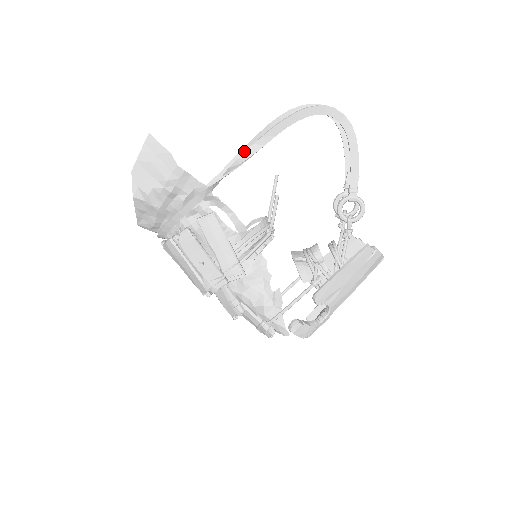
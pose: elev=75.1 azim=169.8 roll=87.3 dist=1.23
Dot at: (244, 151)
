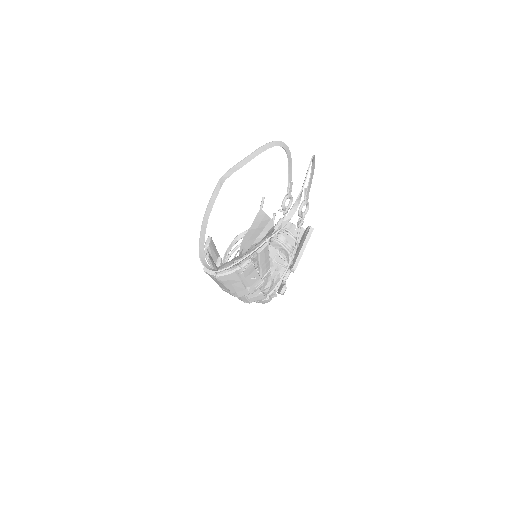
Dot at: (224, 178)
